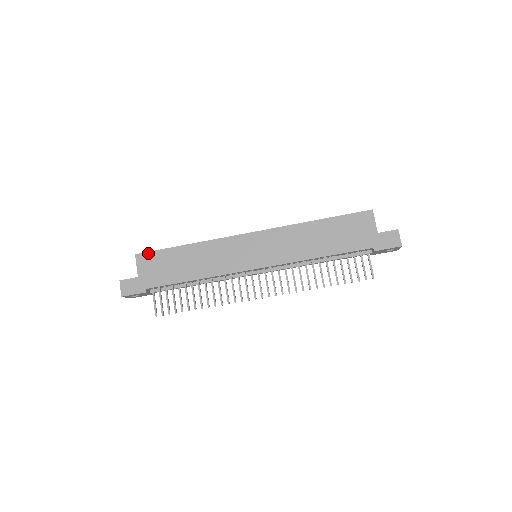
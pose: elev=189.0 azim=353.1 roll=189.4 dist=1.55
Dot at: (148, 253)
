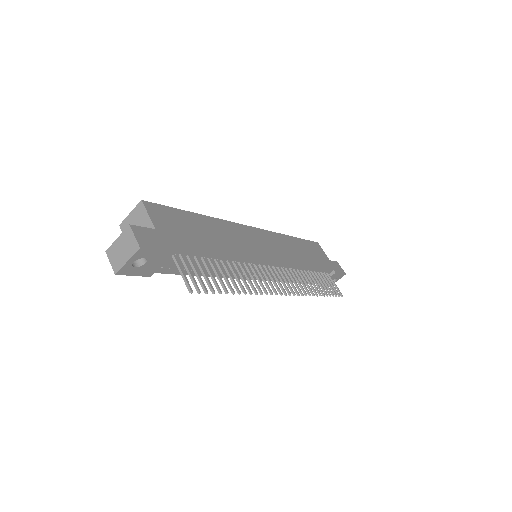
Dot at: (159, 205)
